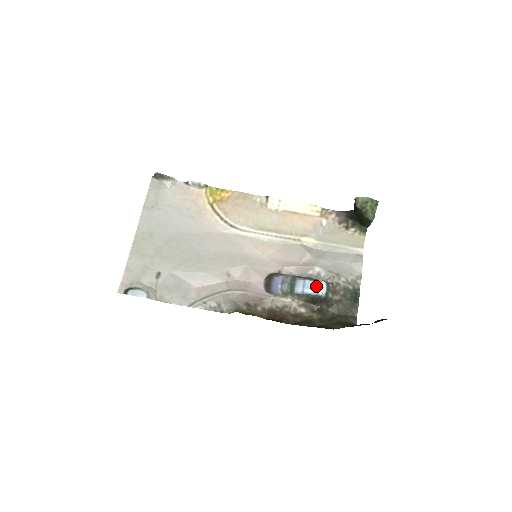
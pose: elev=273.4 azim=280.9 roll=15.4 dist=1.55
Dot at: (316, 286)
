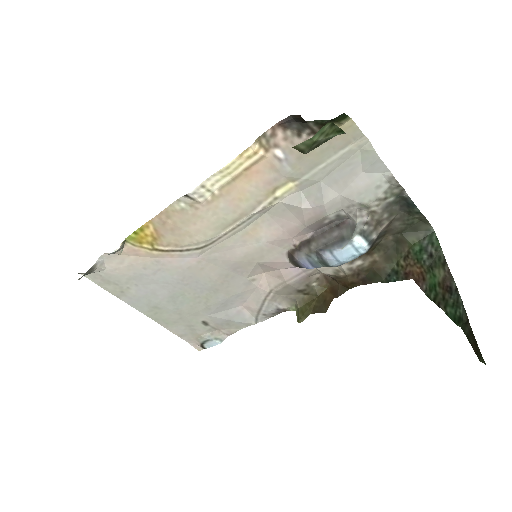
Dot at: (351, 251)
